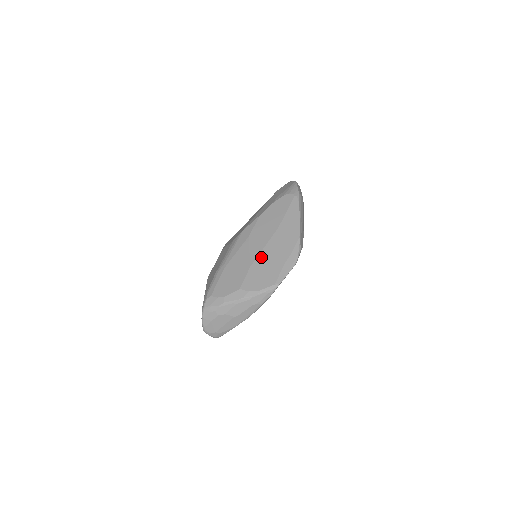
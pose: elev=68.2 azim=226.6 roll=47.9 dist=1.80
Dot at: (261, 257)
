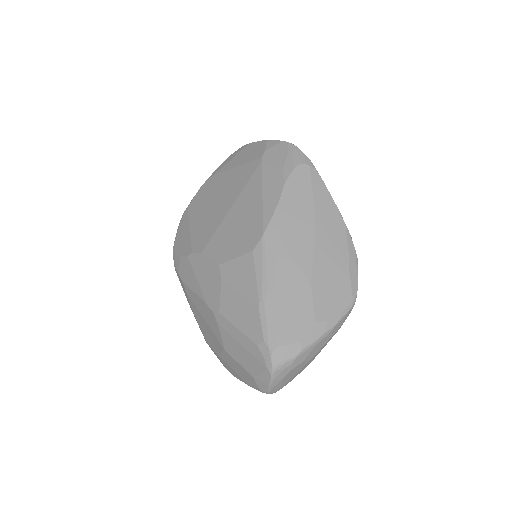
Dot at: (317, 267)
